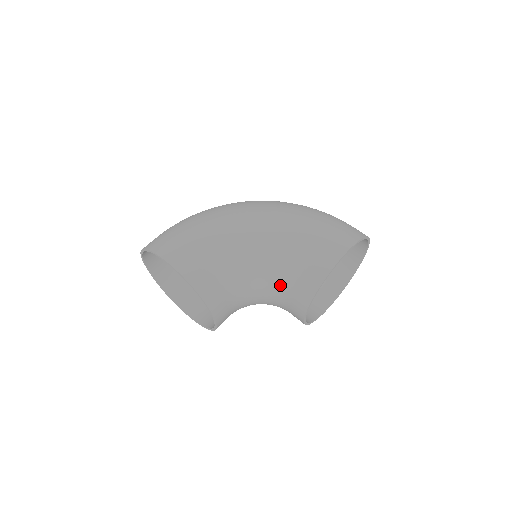
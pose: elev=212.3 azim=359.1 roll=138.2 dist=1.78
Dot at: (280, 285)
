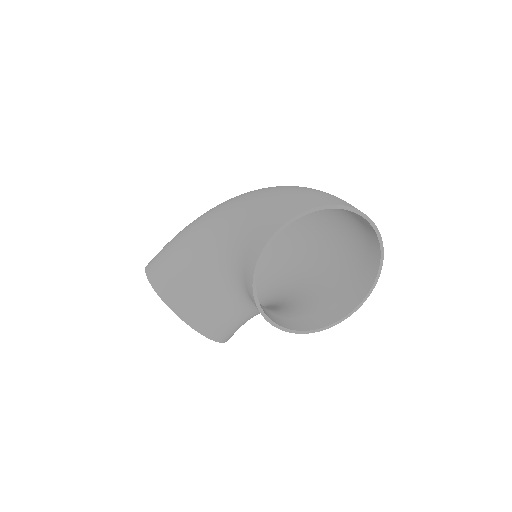
Dot at: (239, 284)
